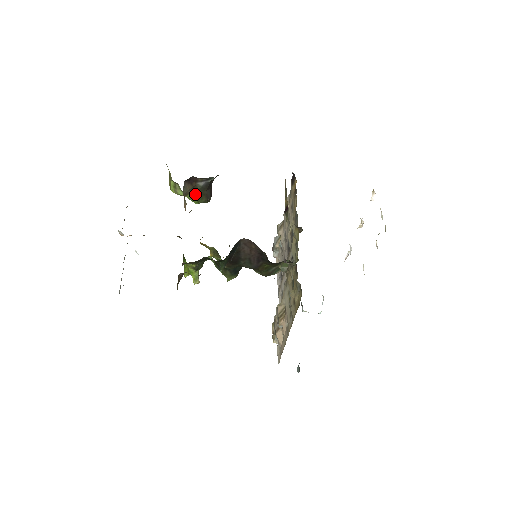
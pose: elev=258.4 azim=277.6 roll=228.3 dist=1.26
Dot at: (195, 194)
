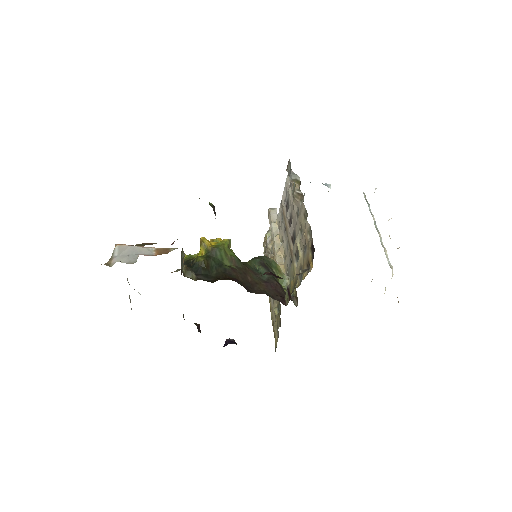
Dot at: occluded
